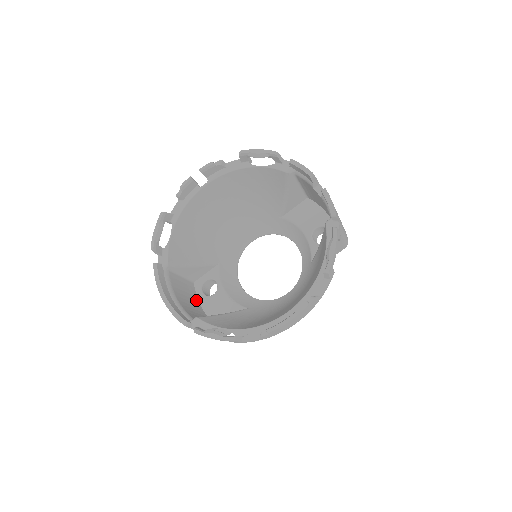
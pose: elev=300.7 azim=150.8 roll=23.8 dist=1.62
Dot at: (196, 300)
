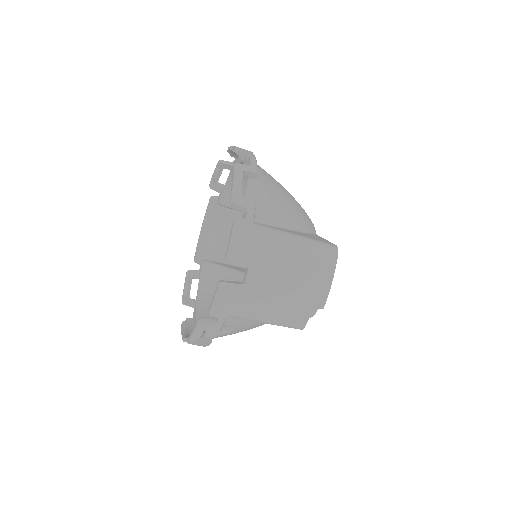
Dot at: occluded
